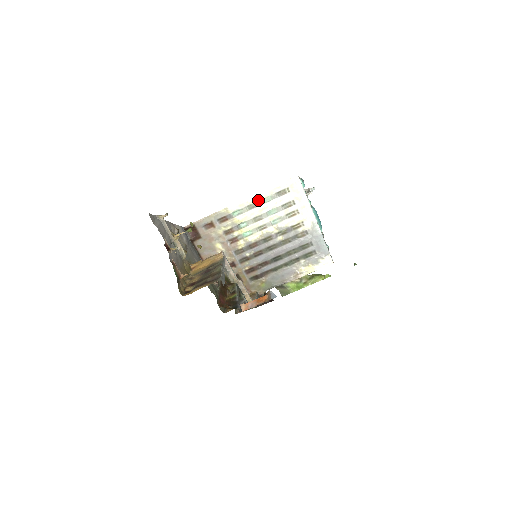
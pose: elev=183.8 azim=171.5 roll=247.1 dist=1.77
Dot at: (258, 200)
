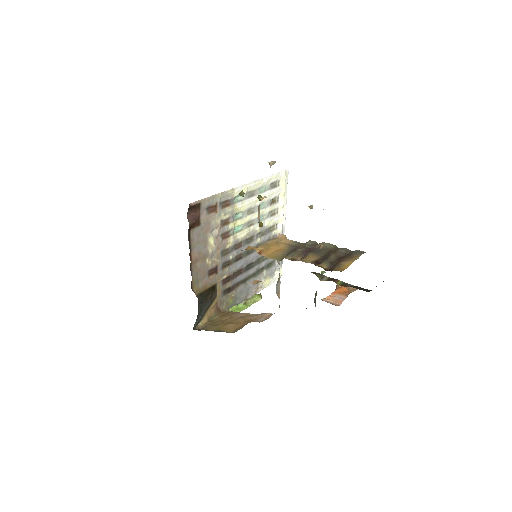
Dot at: (258, 187)
